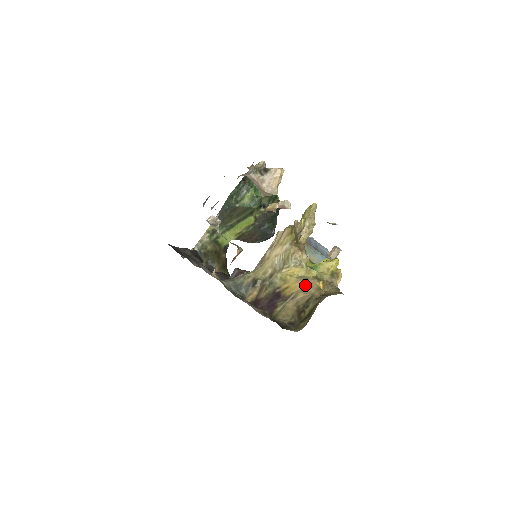
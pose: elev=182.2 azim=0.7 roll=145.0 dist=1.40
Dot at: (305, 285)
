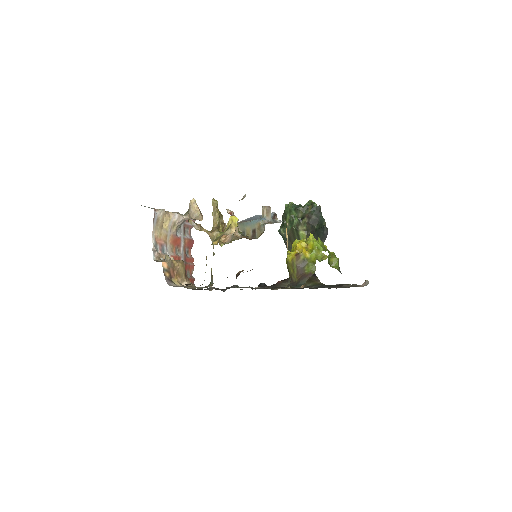
Dot at: occluded
